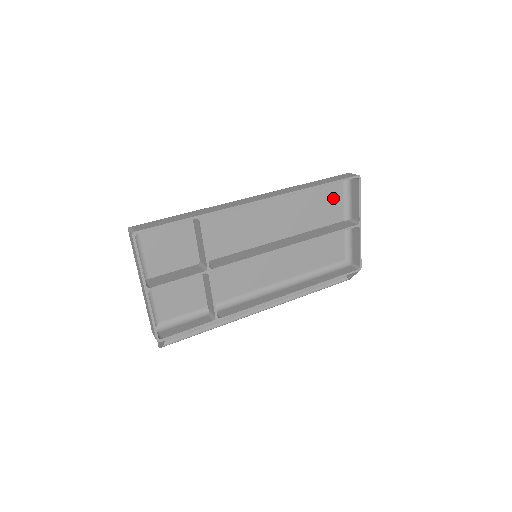
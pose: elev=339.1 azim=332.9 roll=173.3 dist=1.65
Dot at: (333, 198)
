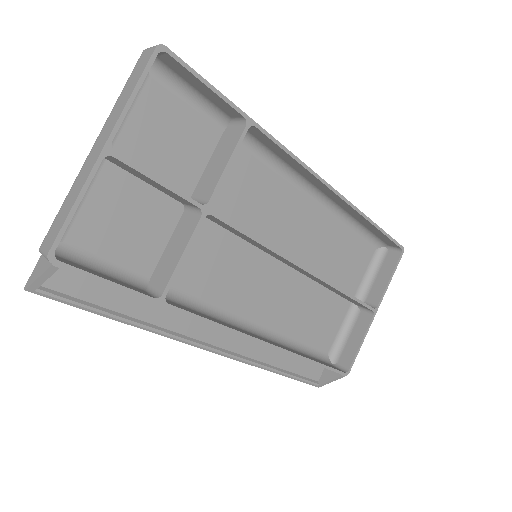
Dot at: (359, 261)
